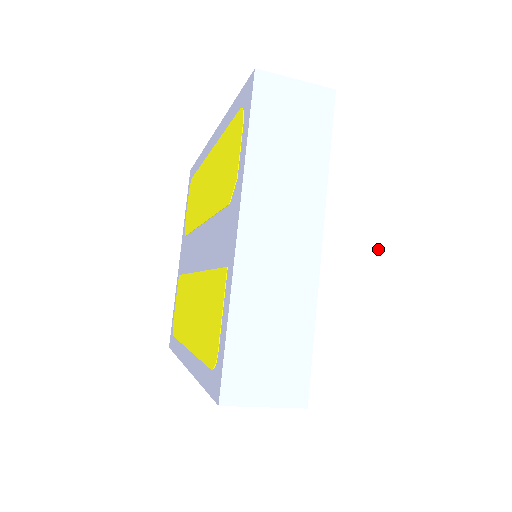
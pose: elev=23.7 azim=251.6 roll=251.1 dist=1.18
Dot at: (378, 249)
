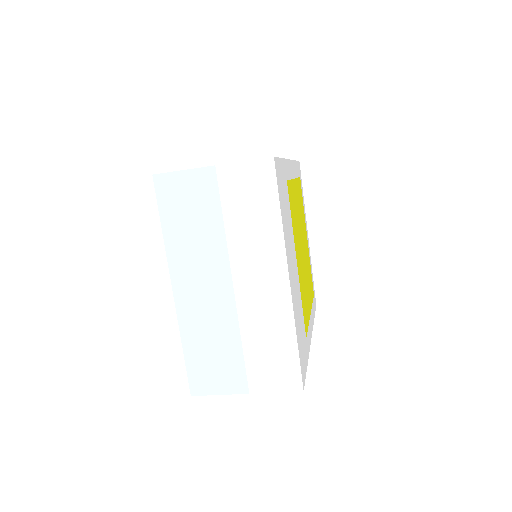
Dot at: (279, 279)
